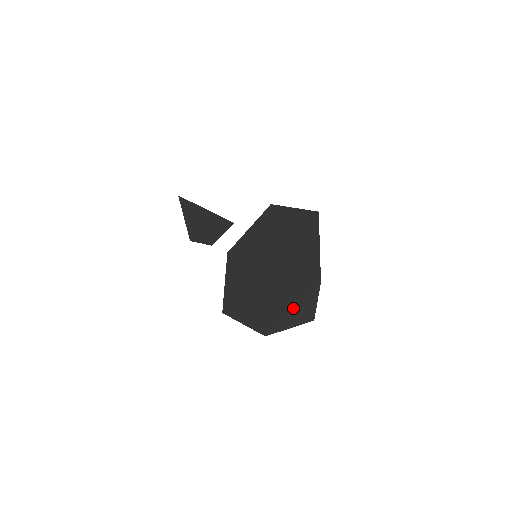
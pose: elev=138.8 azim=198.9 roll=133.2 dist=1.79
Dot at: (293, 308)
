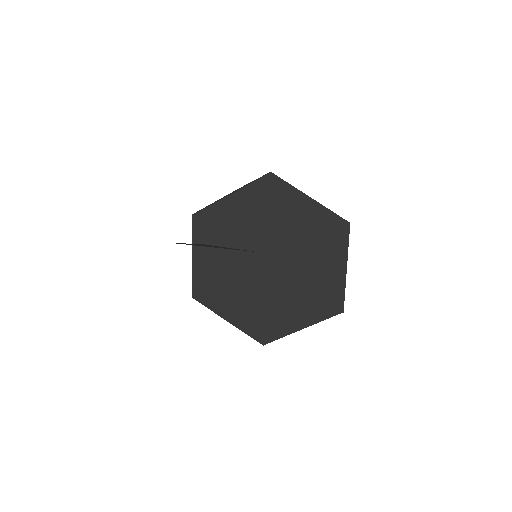
Dot at: occluded
